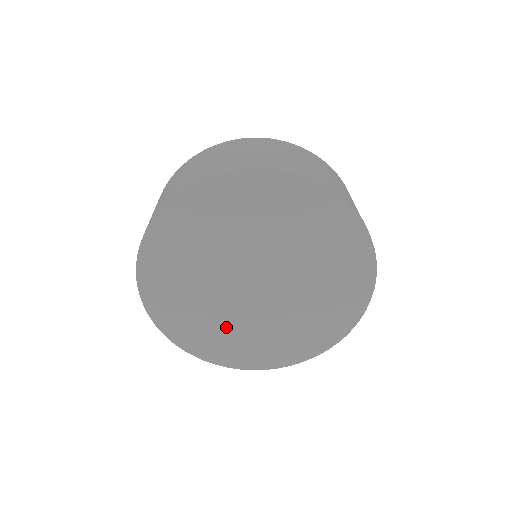
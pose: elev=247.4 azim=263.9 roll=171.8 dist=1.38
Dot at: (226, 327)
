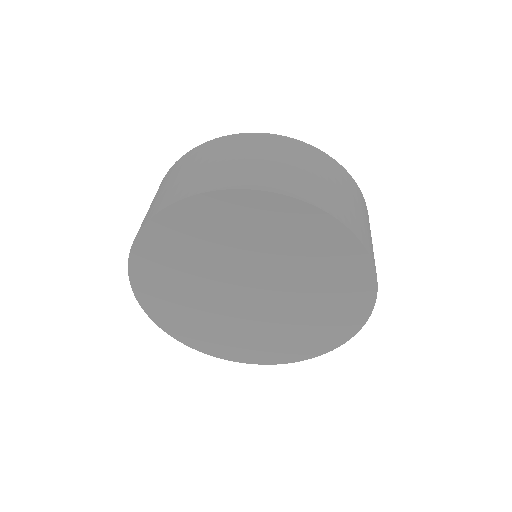
Dot at: (212, 323)
